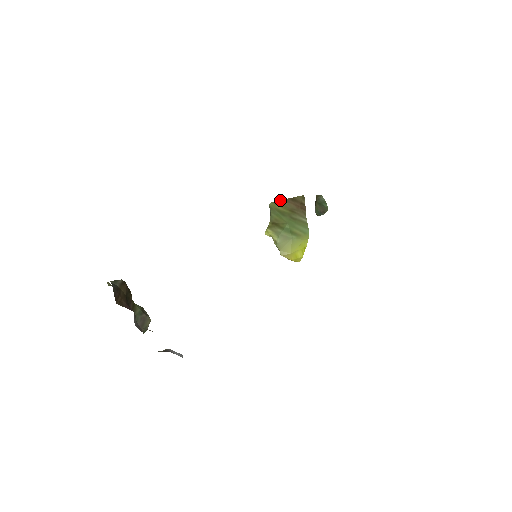
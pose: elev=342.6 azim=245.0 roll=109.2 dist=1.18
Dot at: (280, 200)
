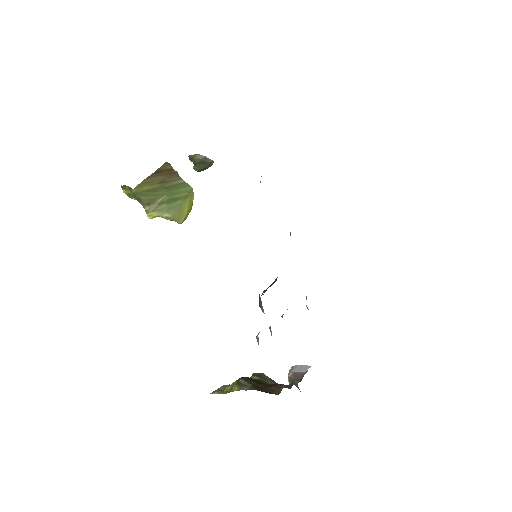
Dot at: (142, 181)
